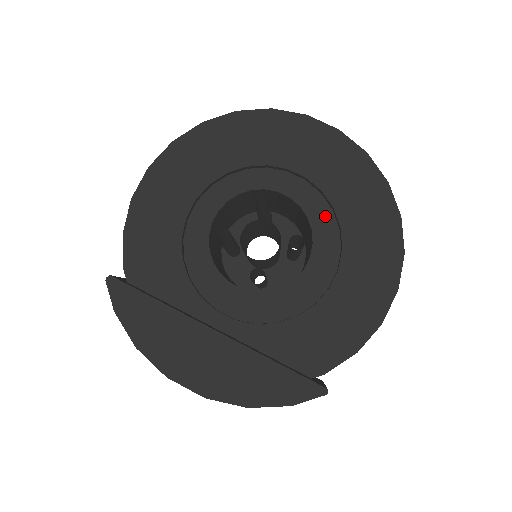
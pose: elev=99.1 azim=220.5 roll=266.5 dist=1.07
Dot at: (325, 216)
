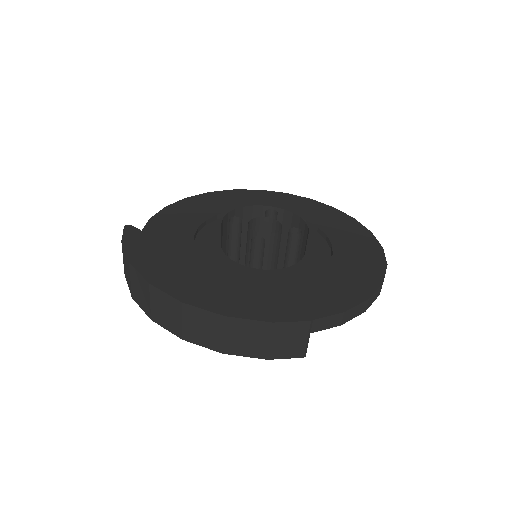
Dot at: (319, 242)
